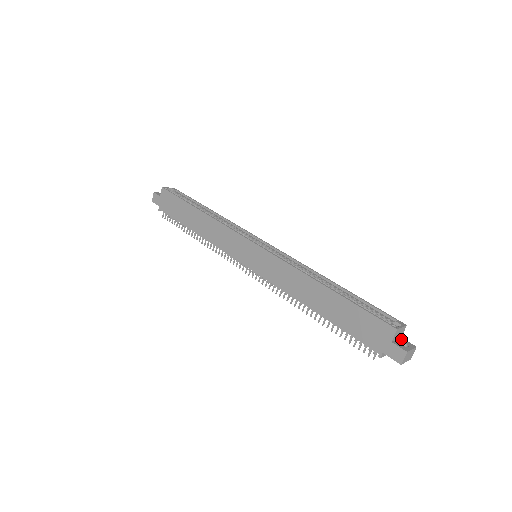
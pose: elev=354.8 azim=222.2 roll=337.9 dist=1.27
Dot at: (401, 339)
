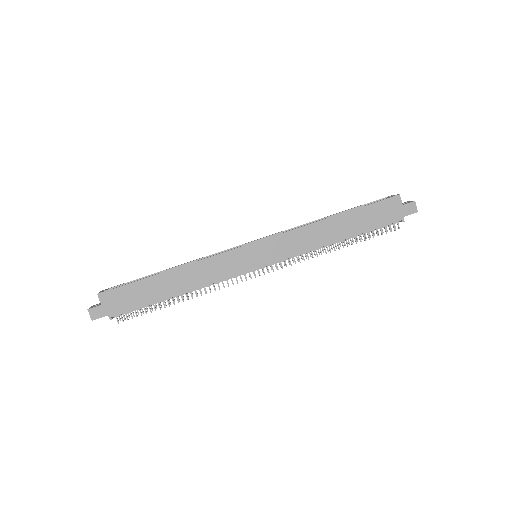
Dot at: occluded
